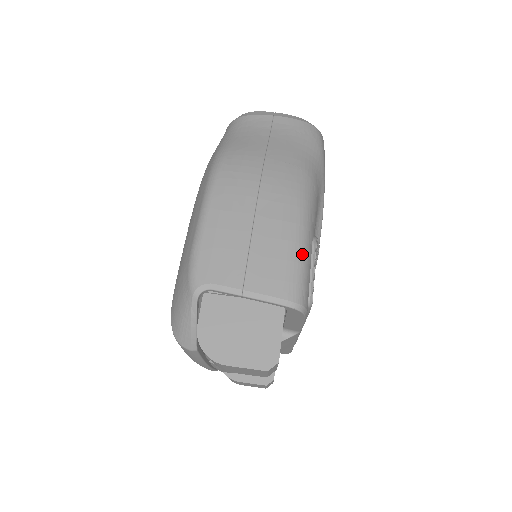
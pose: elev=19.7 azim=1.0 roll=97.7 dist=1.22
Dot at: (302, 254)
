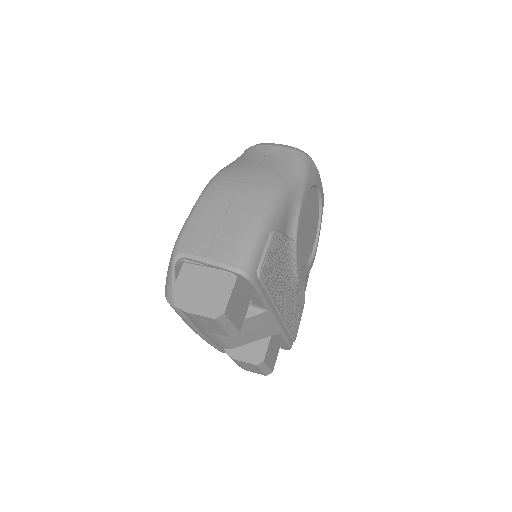
Dot at: (255, 237)
